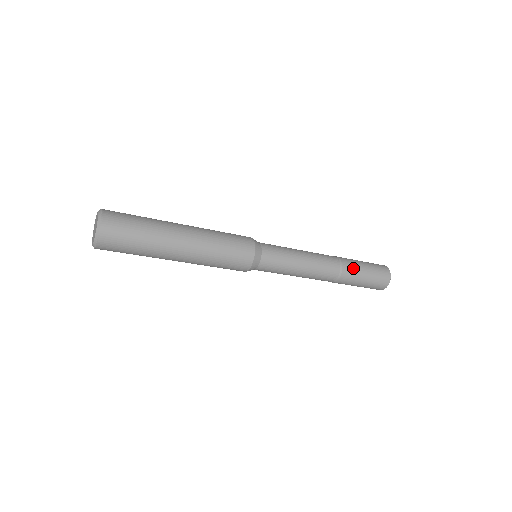
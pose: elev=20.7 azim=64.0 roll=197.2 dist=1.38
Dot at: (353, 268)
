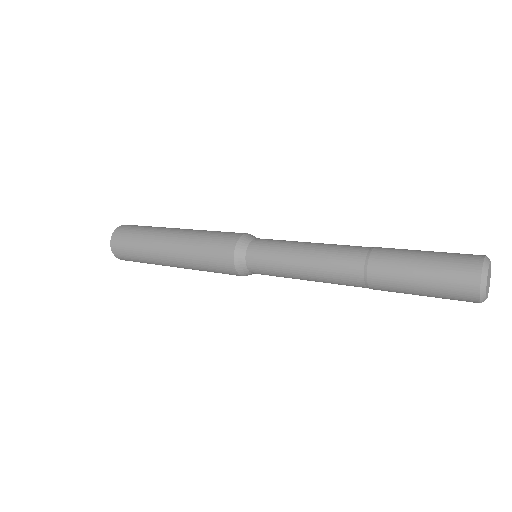
Dot at: (390, 288)
